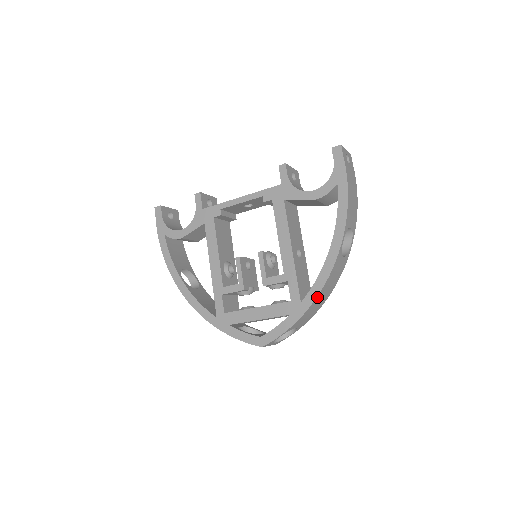
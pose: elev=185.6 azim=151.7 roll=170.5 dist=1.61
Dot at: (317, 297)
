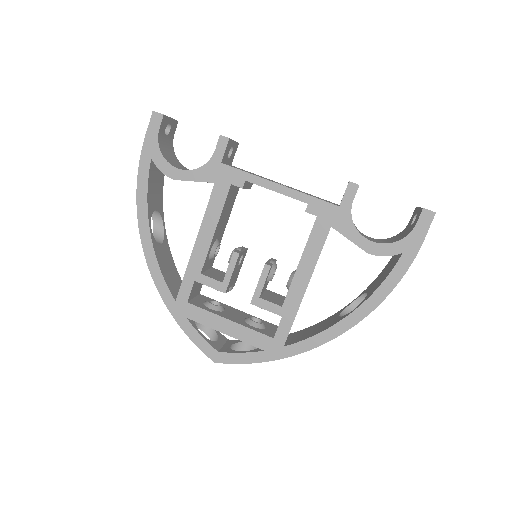
Dot at: (304, 351)
